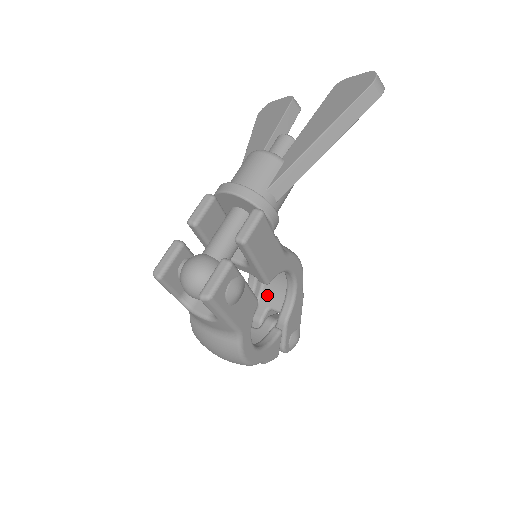
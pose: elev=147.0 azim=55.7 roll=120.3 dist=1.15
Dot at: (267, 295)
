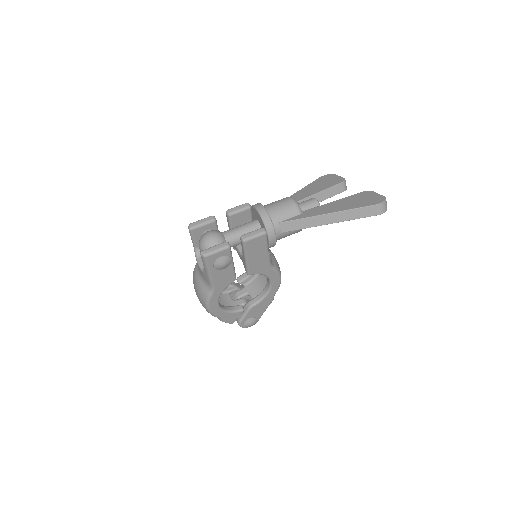
Dot at: (253, 285)
